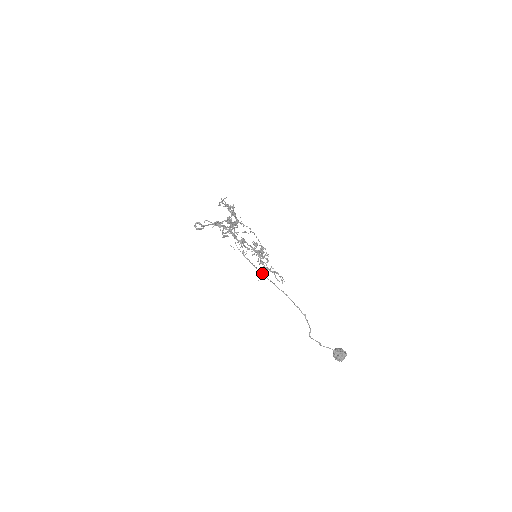
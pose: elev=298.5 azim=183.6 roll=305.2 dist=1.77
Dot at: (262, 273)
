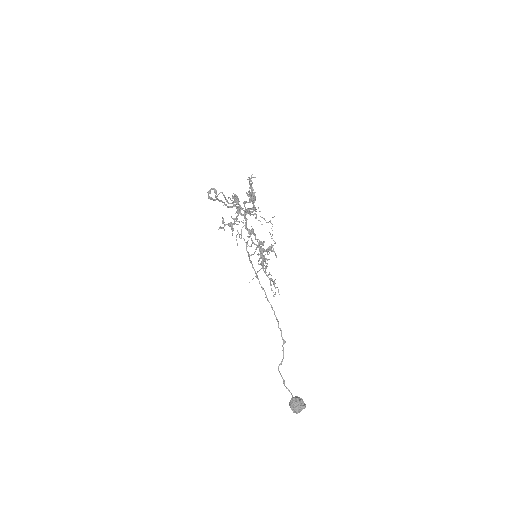
Dot at: (257, 276)
